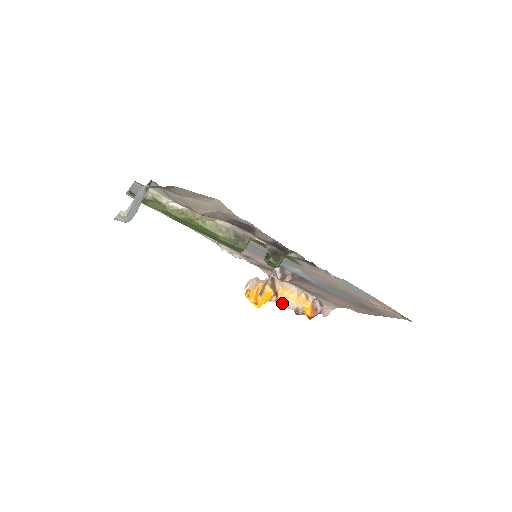
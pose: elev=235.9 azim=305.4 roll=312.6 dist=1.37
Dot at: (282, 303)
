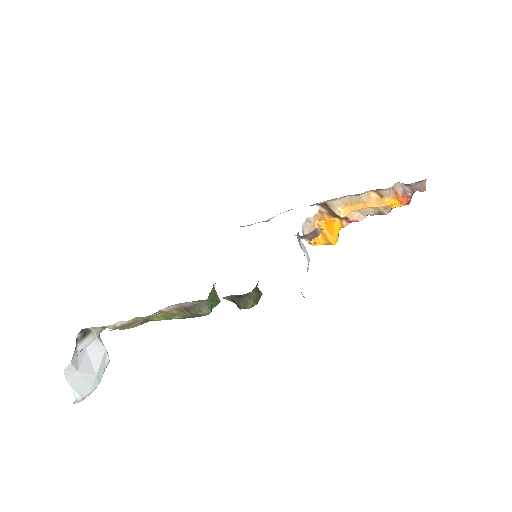
Dot at: (358, 218)
